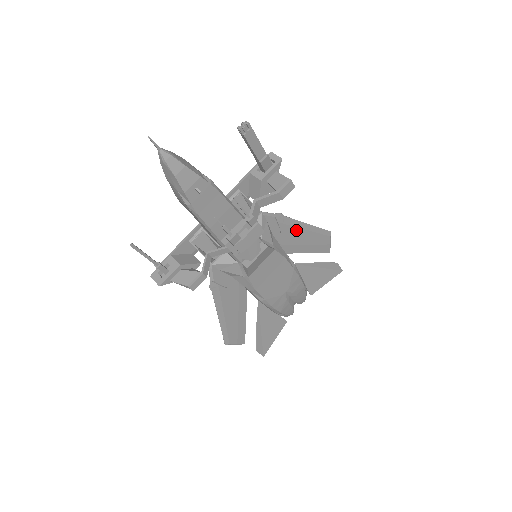
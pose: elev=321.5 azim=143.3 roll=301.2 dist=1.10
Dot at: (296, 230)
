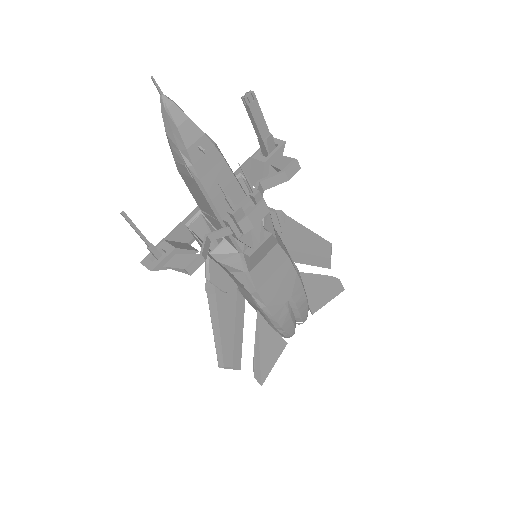
Dot at: (297, 234)
